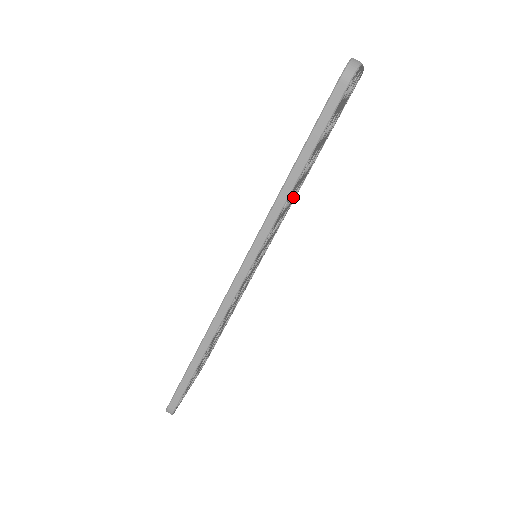
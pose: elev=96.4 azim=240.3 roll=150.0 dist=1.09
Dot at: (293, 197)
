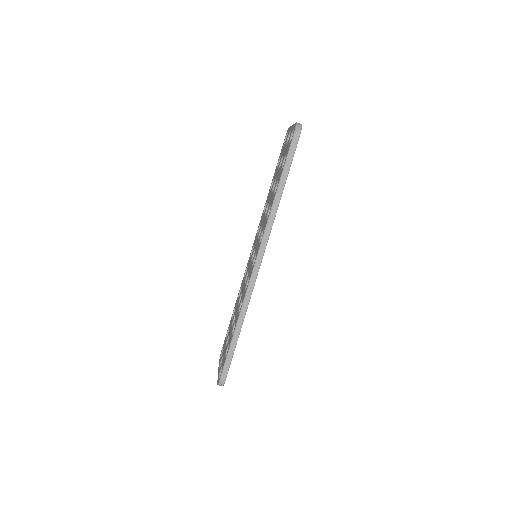
Dot at: occluded
